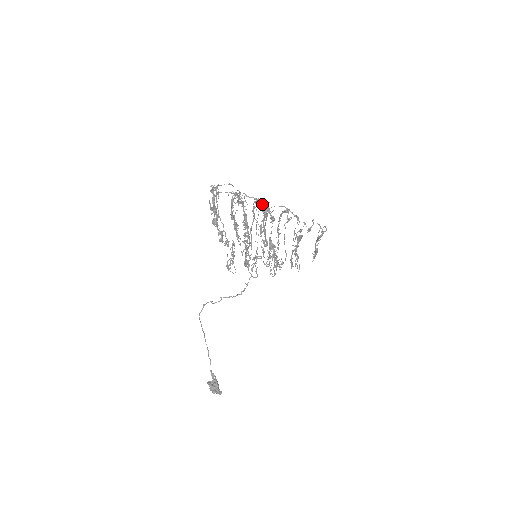
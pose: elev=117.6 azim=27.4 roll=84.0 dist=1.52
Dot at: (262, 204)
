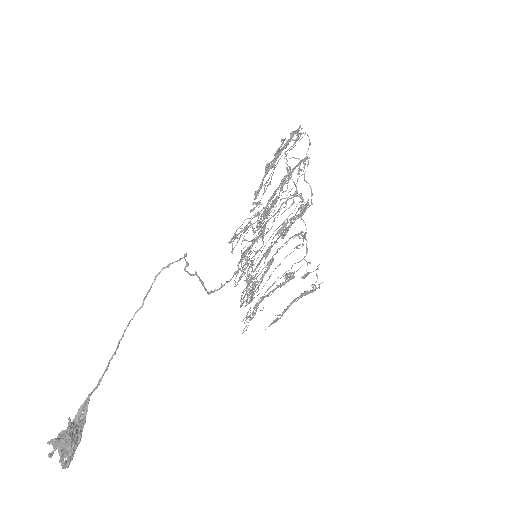
Dot at: (302, 201)
